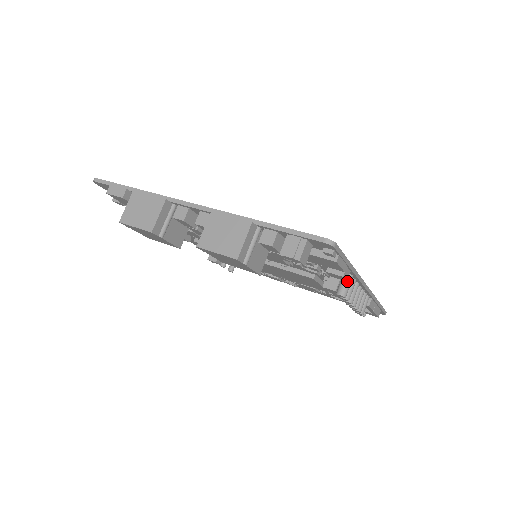
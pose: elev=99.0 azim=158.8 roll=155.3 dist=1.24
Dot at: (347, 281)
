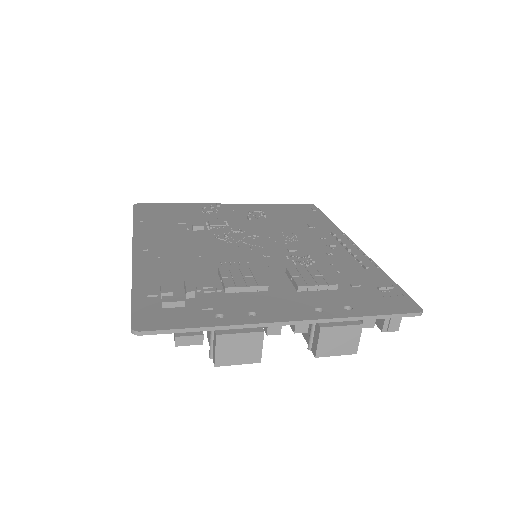
Dot at: occluded
